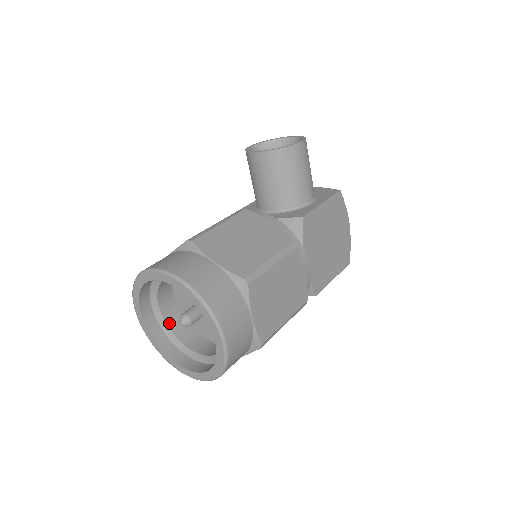
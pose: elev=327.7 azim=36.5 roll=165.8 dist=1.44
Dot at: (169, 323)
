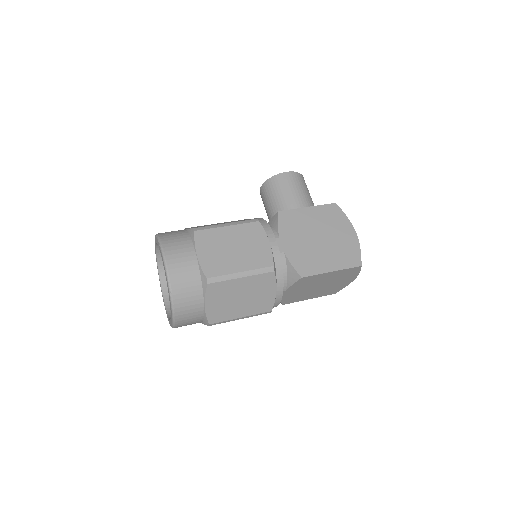
Dot at: occluded
